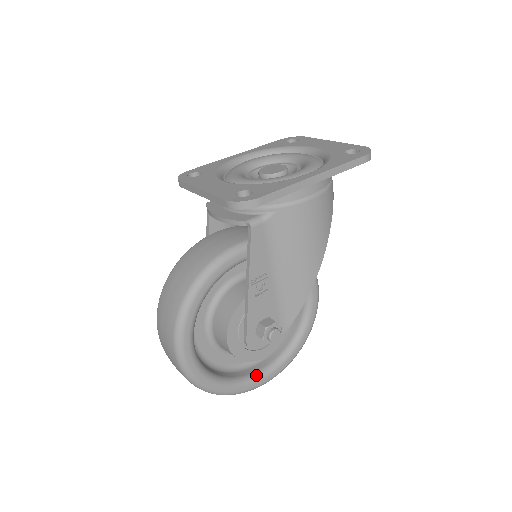
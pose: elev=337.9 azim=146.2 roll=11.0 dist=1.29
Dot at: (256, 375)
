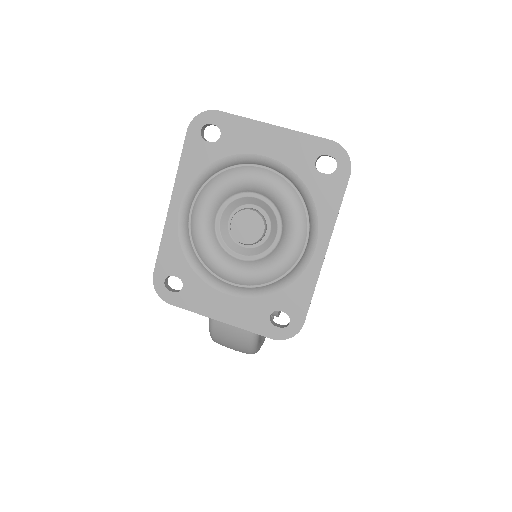
Dot at: occluded
